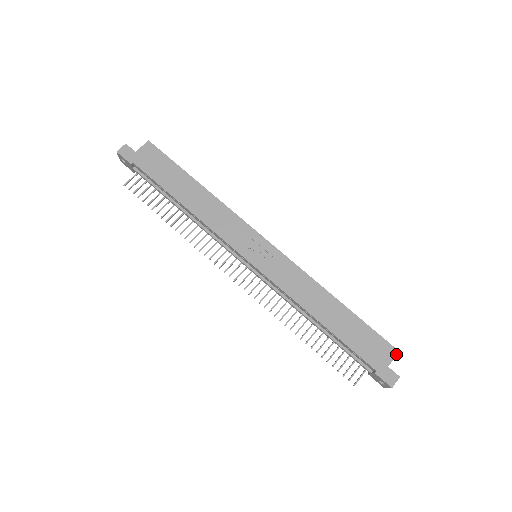
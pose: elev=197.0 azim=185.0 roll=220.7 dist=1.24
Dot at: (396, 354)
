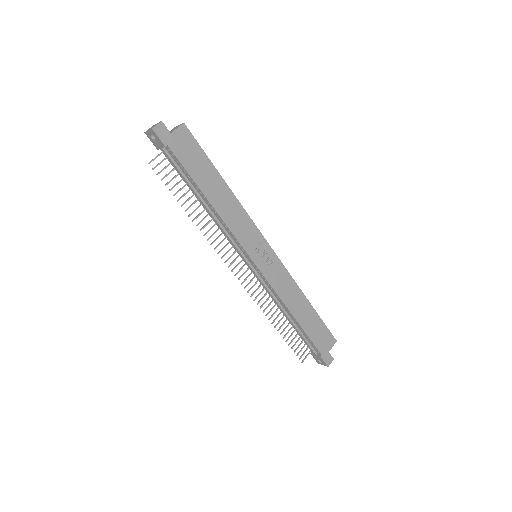
Dot at: occluded
